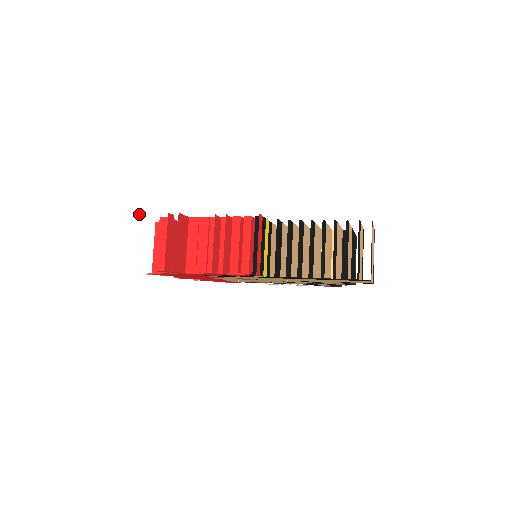
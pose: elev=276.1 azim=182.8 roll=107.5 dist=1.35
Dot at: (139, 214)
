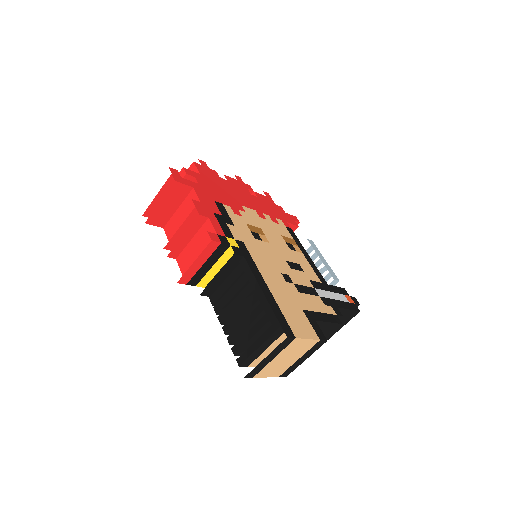
Dot at: (144, 159)
